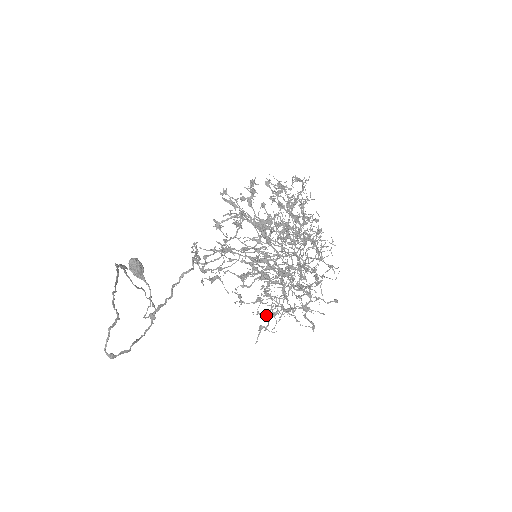
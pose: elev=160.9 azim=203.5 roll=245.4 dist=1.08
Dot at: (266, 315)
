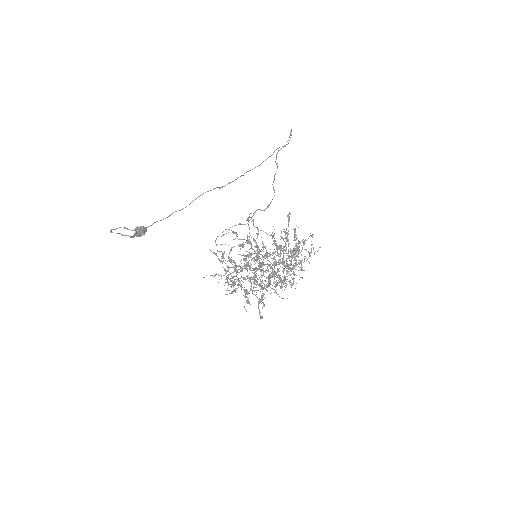
Dot at: (236, 265)
